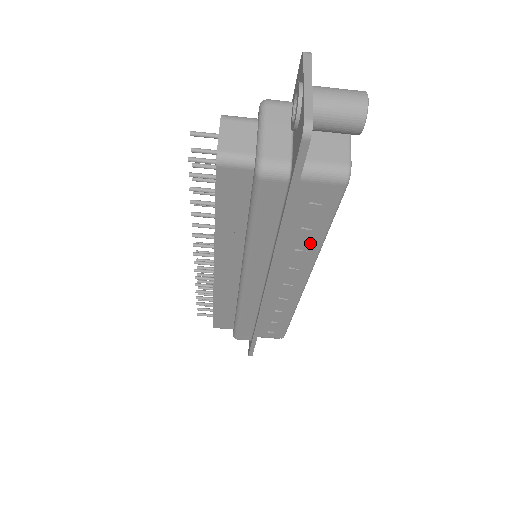
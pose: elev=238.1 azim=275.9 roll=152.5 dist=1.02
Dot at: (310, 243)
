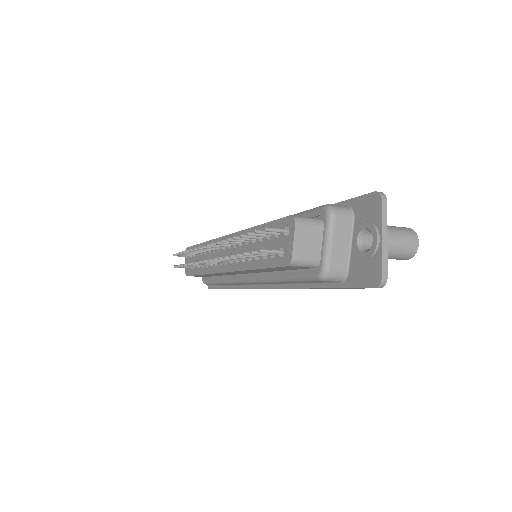
Dot at: occluded
